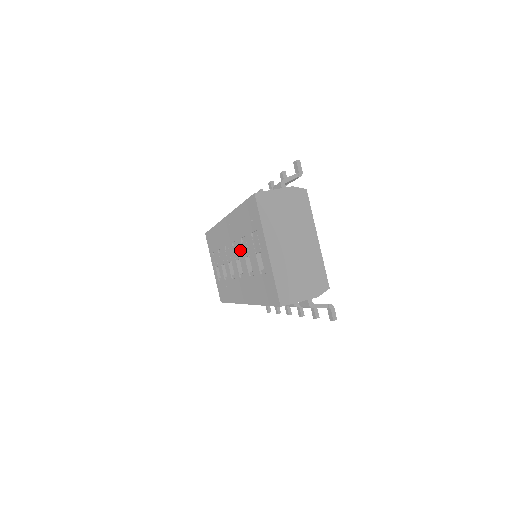
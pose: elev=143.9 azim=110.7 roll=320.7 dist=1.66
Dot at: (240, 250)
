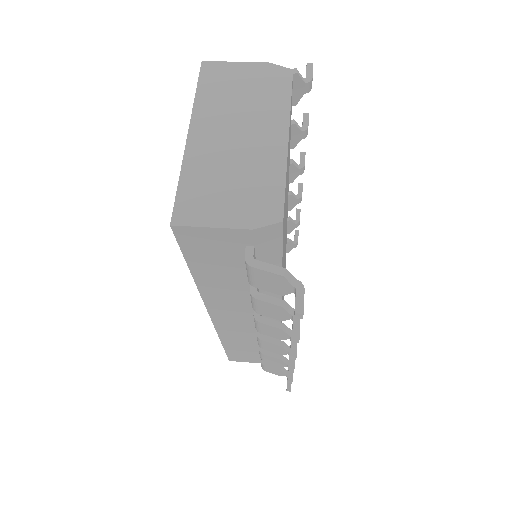
Dot at: occluded
